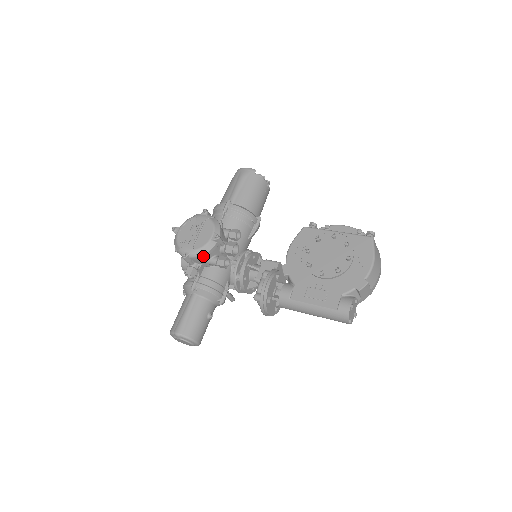
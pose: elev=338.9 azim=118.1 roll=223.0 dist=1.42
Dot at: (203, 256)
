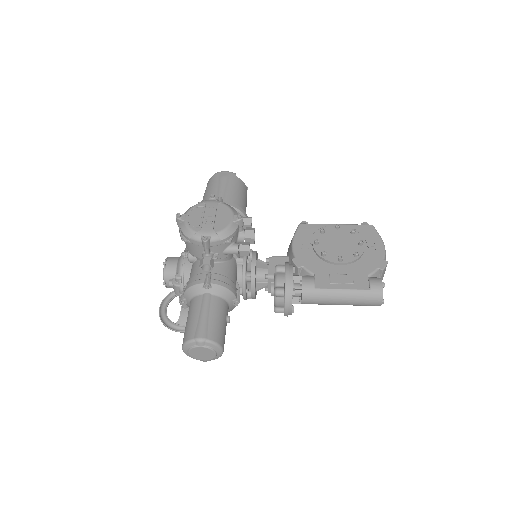
Dot at: (226, 240)
